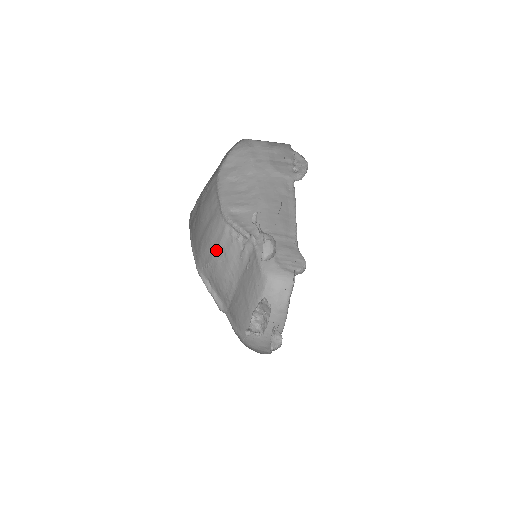
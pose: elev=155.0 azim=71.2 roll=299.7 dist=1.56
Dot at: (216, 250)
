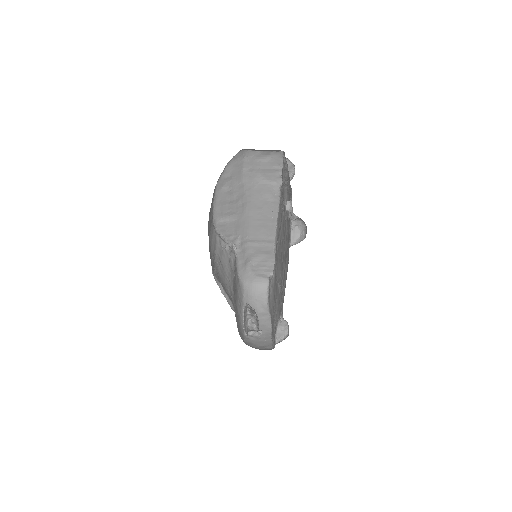
Dot at: (215, 258)
